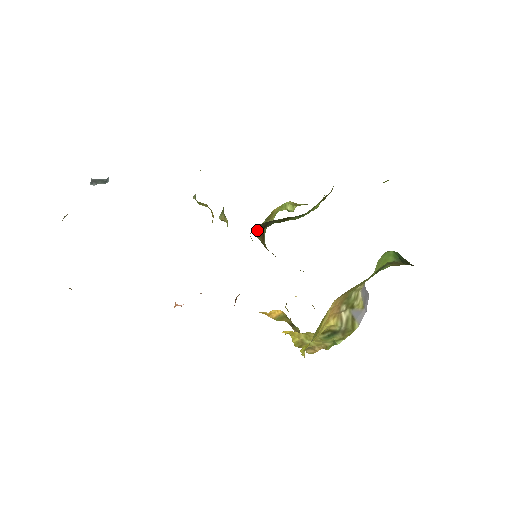
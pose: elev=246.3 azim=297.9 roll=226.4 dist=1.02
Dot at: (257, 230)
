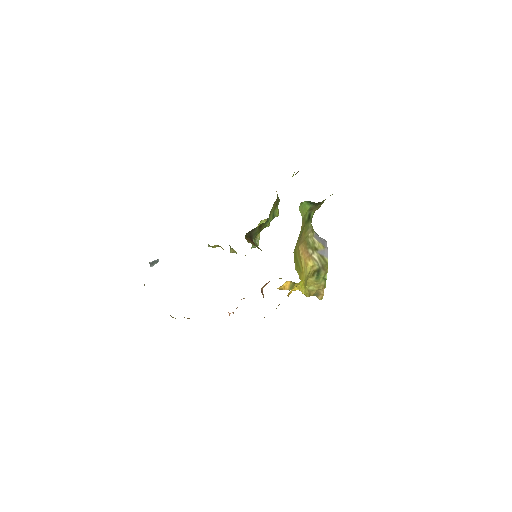
Dot at: (246, 238)
